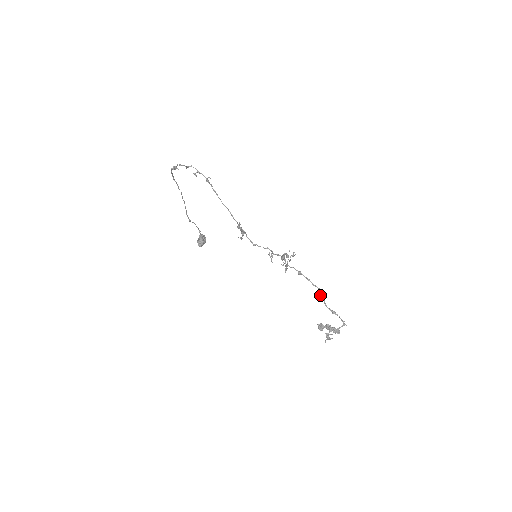
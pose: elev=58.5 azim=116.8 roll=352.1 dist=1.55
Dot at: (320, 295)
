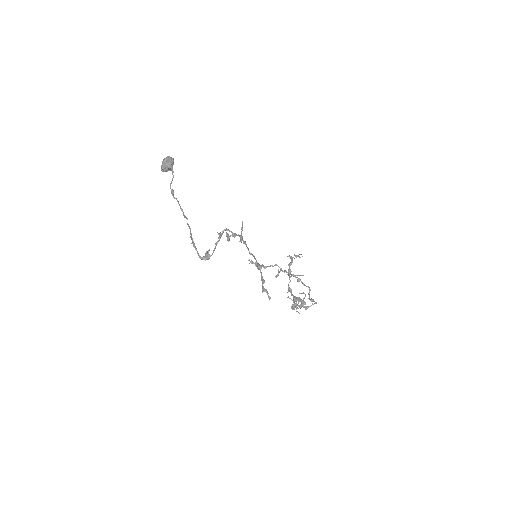
Dot at: (308, 294)
